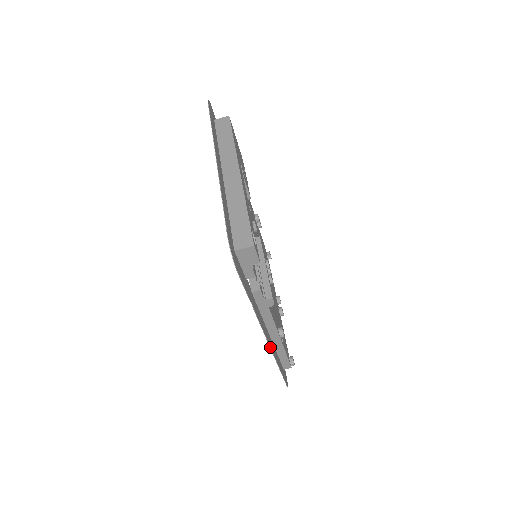
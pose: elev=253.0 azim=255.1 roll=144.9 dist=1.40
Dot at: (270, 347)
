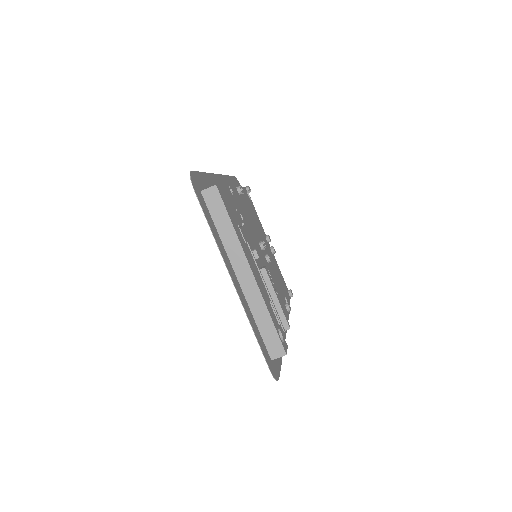
Dot at: occluded
